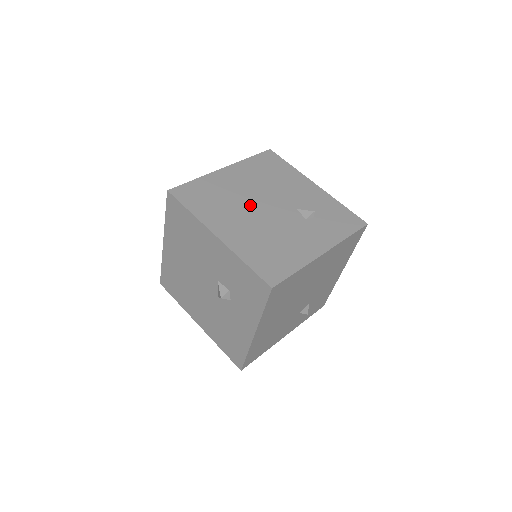
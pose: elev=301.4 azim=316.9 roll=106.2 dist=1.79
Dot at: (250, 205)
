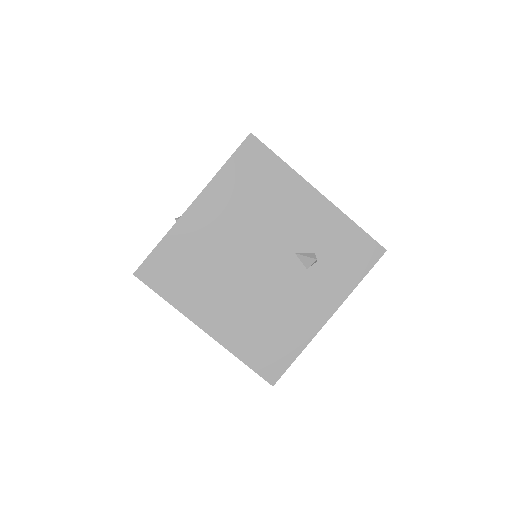
Dot at: (236, 266)
